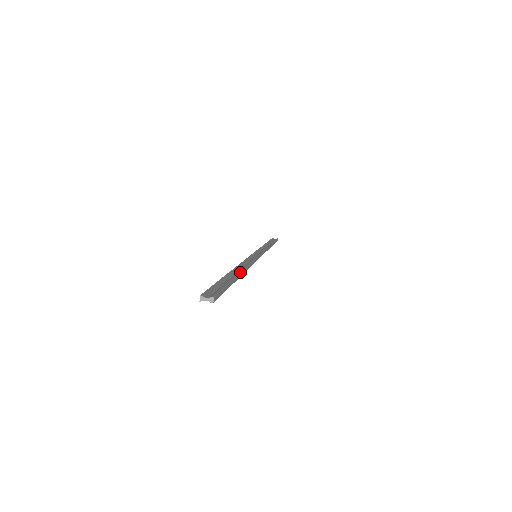
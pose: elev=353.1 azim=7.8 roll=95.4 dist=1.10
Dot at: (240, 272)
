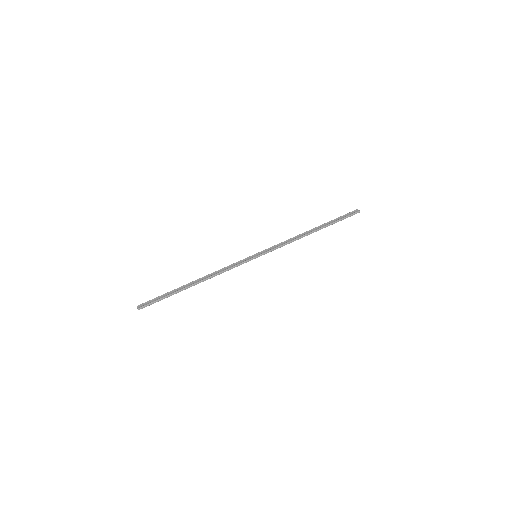
Dot at: (191, 285)
